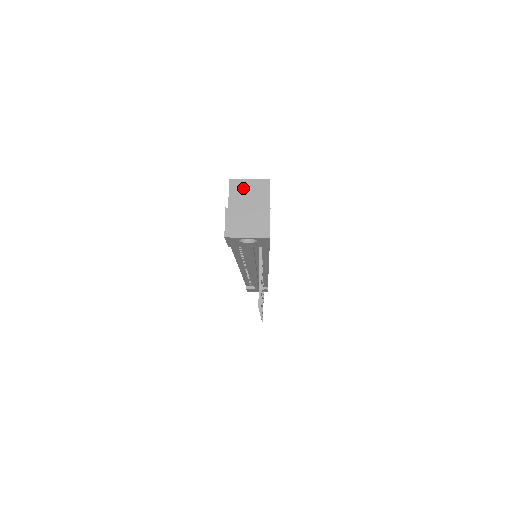
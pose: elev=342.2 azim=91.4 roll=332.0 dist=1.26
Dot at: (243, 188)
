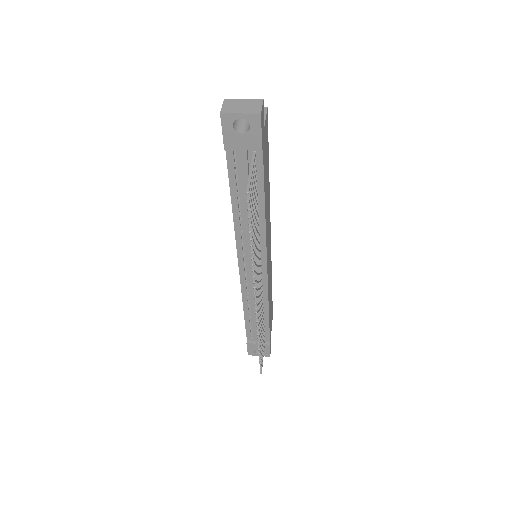
Dot at: occluded
